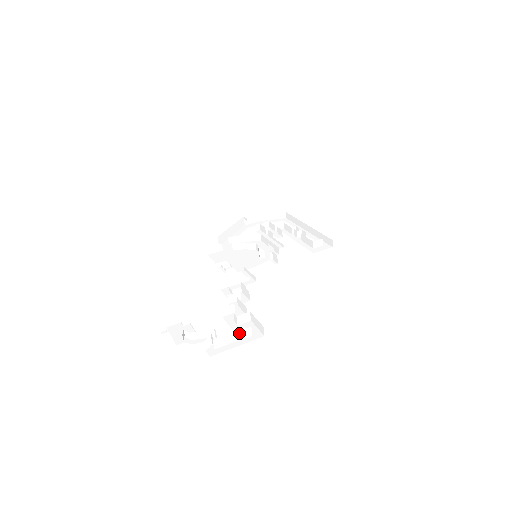
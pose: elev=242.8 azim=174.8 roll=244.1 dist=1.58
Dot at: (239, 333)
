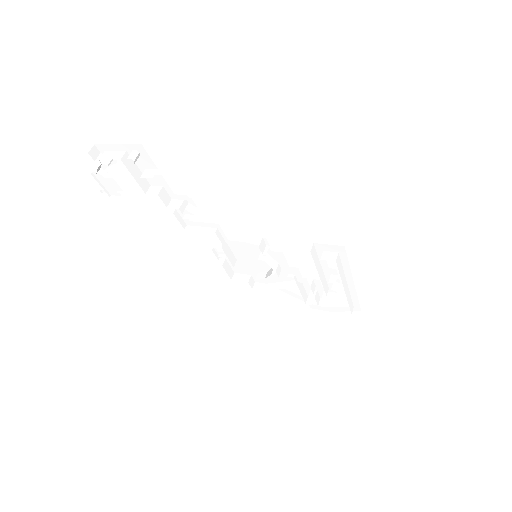
Dot at: (130, 167)
